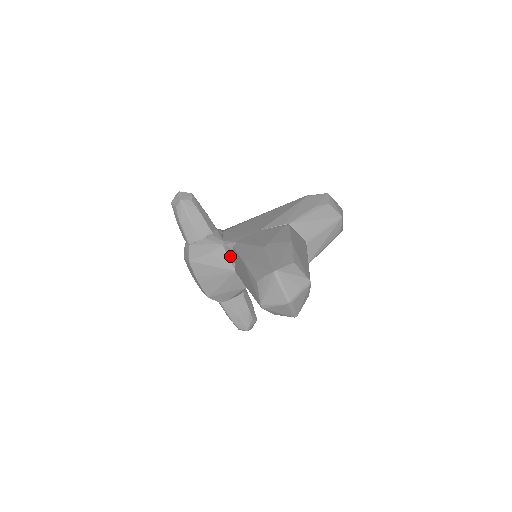
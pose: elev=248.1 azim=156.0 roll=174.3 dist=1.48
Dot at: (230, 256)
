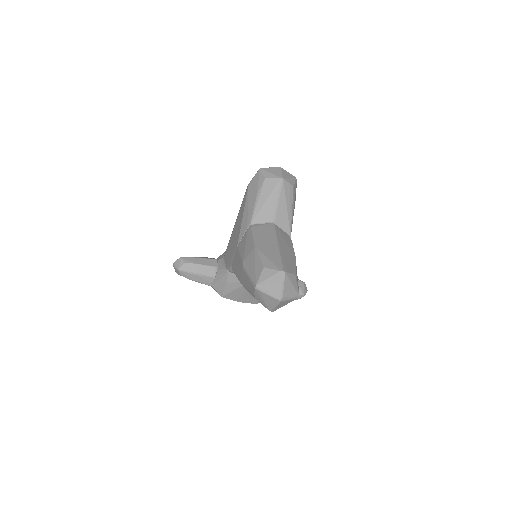
Dot at: occluded
